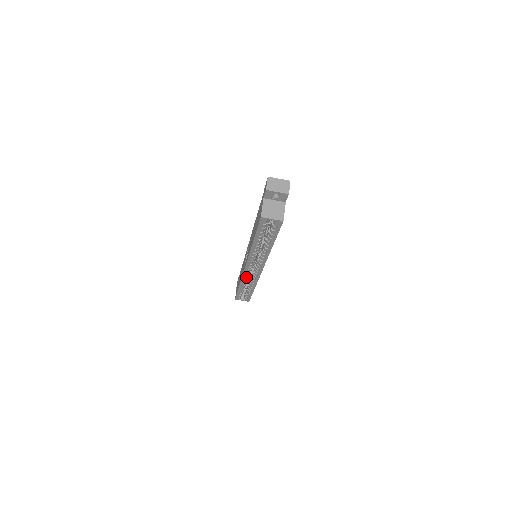
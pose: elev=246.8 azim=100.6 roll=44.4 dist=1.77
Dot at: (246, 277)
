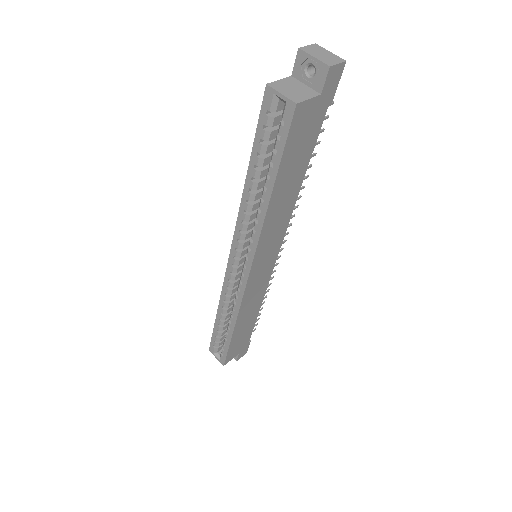
Dot at: (228, 288)
